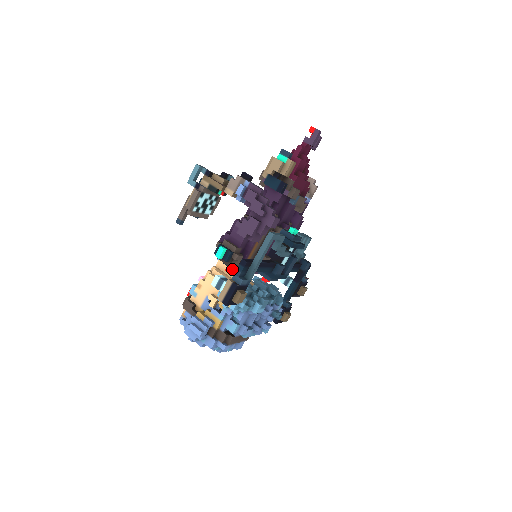
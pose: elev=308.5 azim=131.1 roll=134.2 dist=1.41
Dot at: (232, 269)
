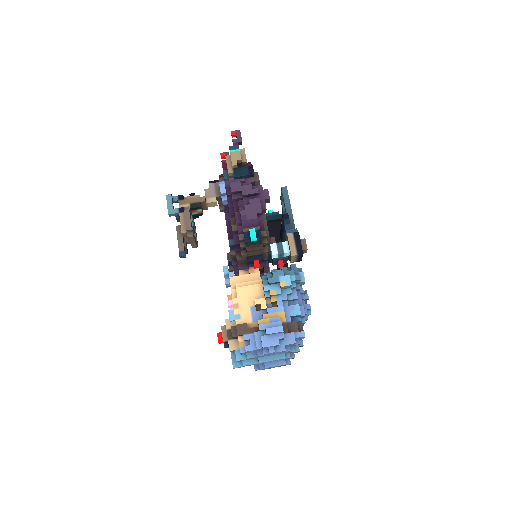
Dot at: (260, 259)
